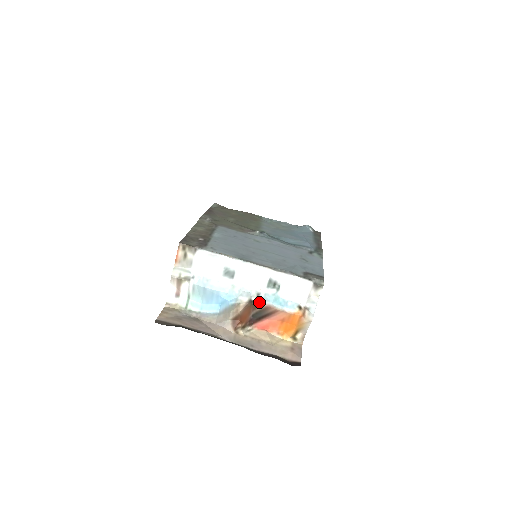
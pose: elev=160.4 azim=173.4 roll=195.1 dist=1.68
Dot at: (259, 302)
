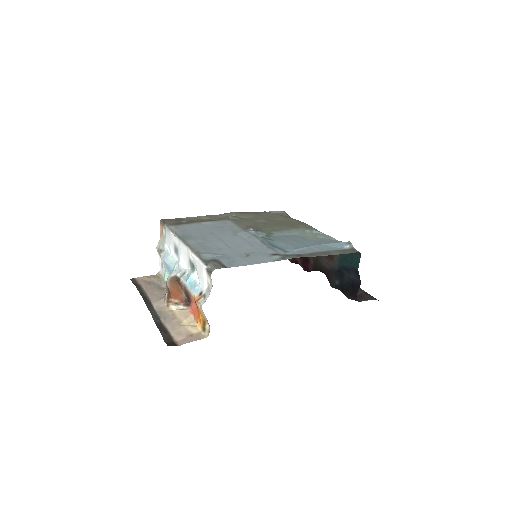
Dot at: (180, 280)
